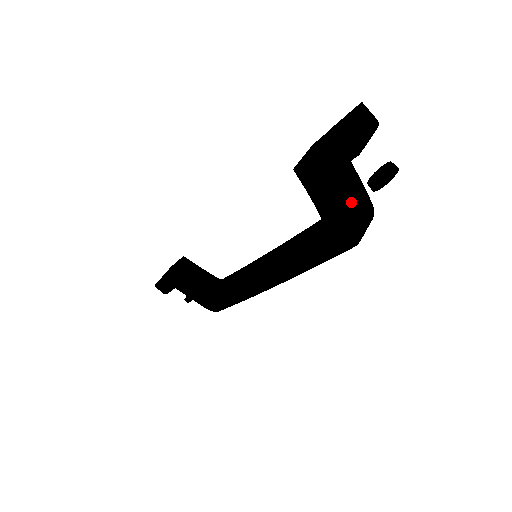
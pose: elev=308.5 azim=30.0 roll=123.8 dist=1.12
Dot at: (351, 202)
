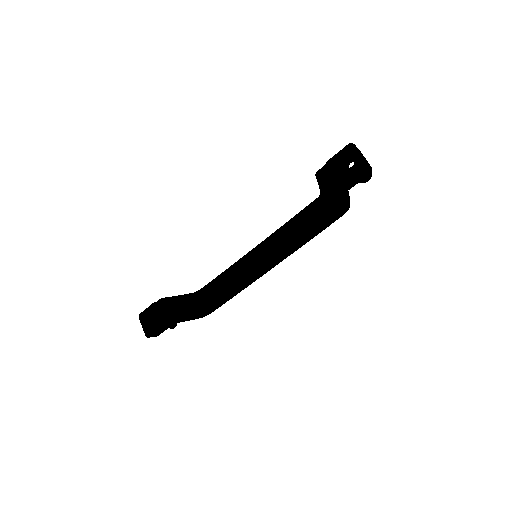
Dot at: occluded
